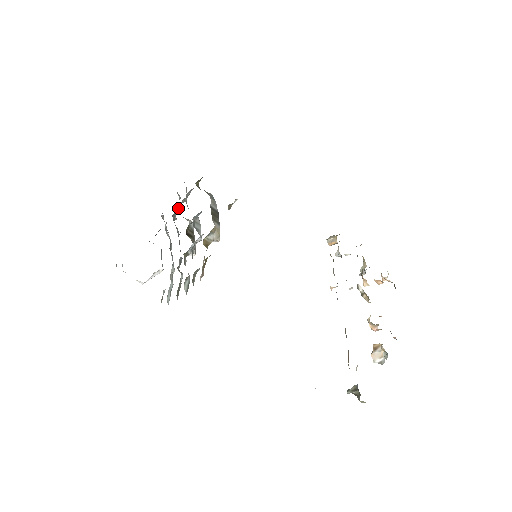
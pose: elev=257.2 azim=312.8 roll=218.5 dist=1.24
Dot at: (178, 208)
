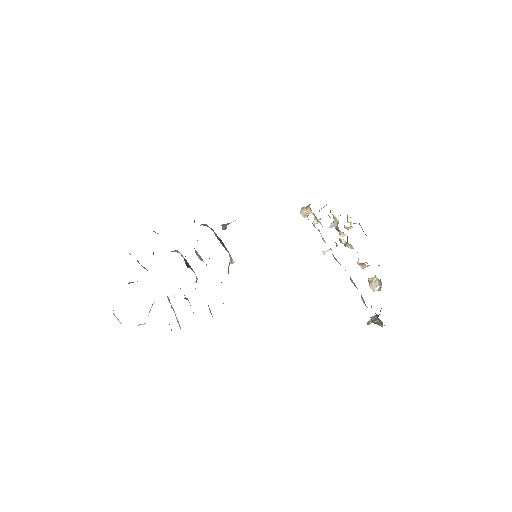
Dot at: occluded
